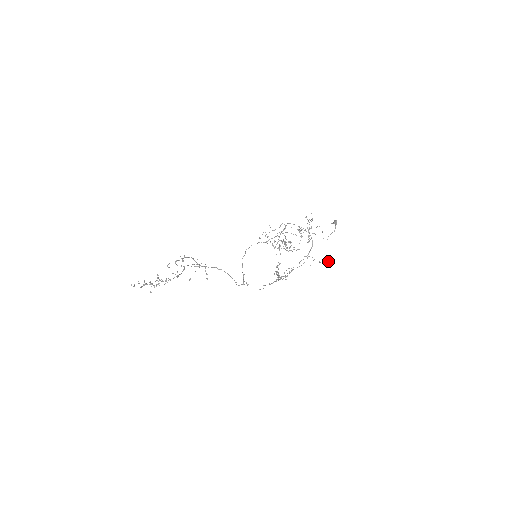
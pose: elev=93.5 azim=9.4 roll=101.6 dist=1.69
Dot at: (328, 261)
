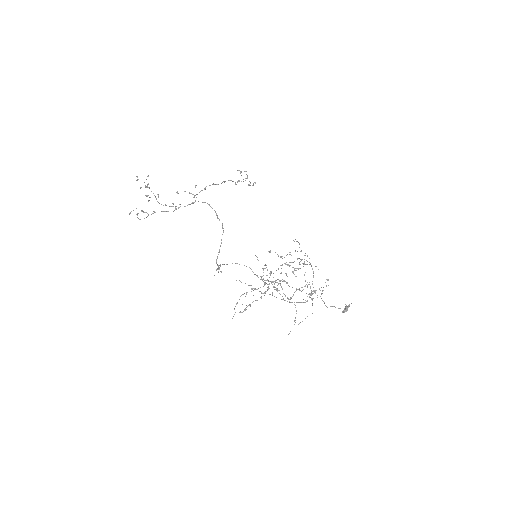
Dot at: (289, 333)
